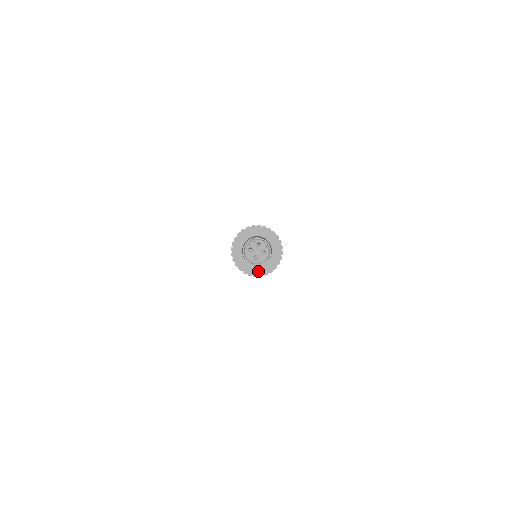
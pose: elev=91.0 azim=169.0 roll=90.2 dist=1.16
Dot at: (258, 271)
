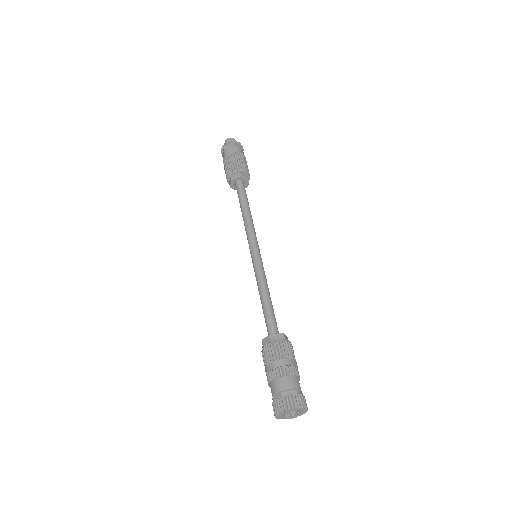
Dot at: occluded
